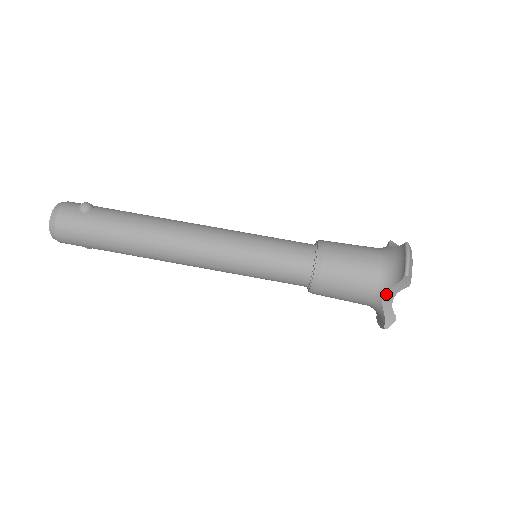
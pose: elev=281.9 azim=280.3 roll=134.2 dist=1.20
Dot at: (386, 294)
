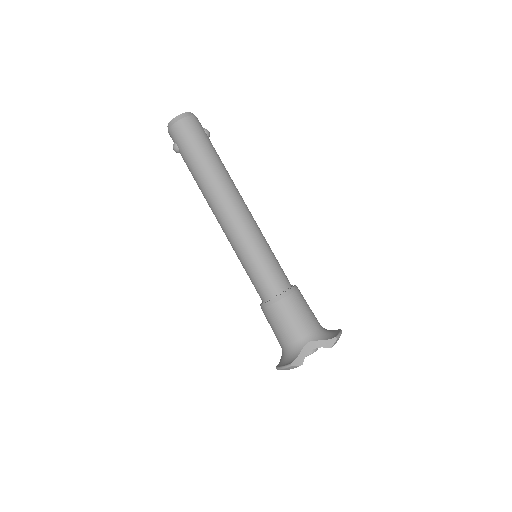
Dot at: (312, 342)
